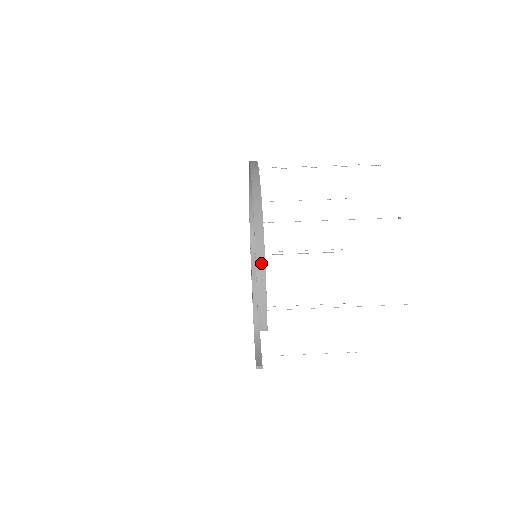
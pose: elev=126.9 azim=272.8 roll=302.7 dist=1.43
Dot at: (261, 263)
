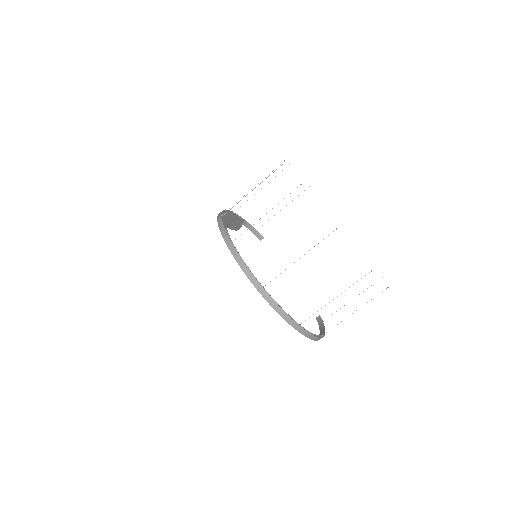
Dot at: occluded
